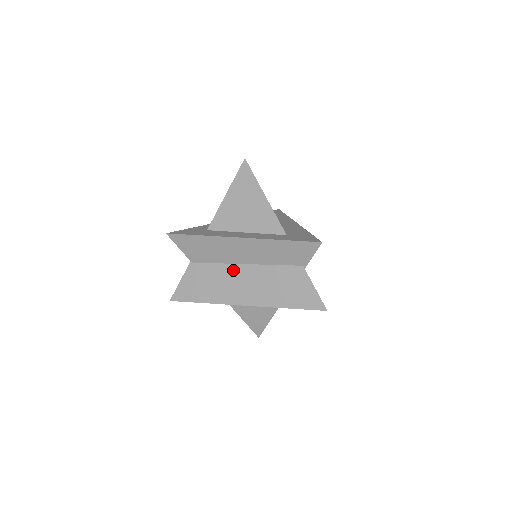
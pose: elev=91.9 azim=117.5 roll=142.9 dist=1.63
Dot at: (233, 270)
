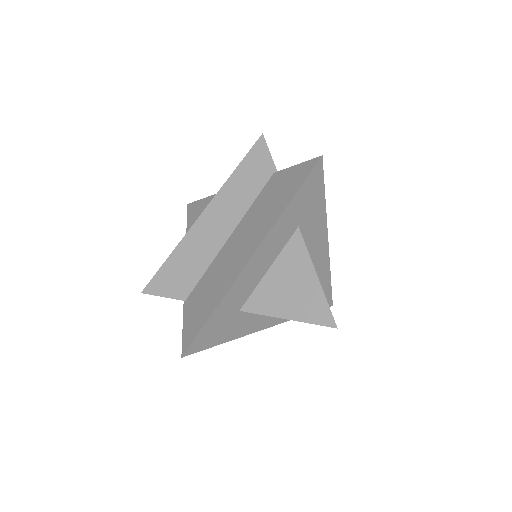
Dot at: (222, 254)
